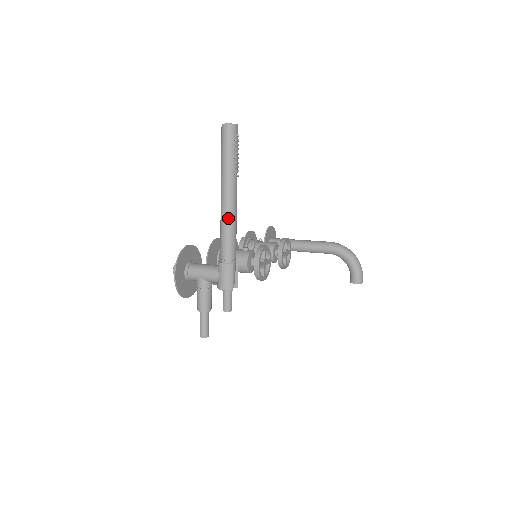
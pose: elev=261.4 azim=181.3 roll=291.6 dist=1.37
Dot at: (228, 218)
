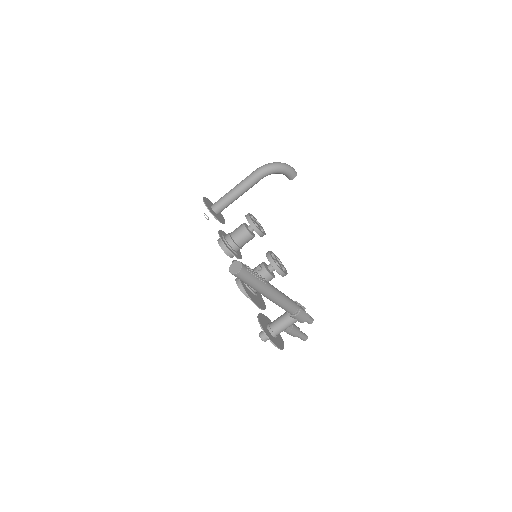
Dot at: (281, 300)
